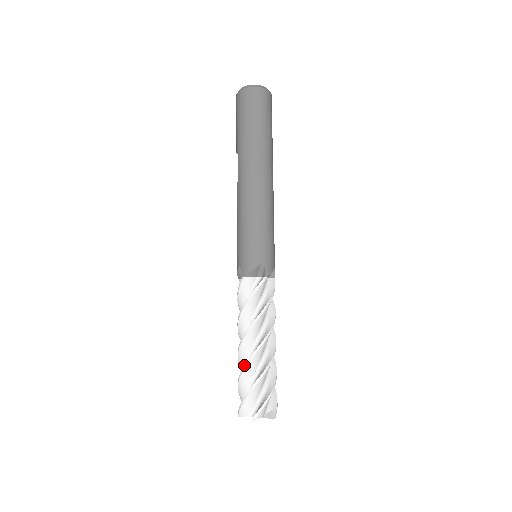
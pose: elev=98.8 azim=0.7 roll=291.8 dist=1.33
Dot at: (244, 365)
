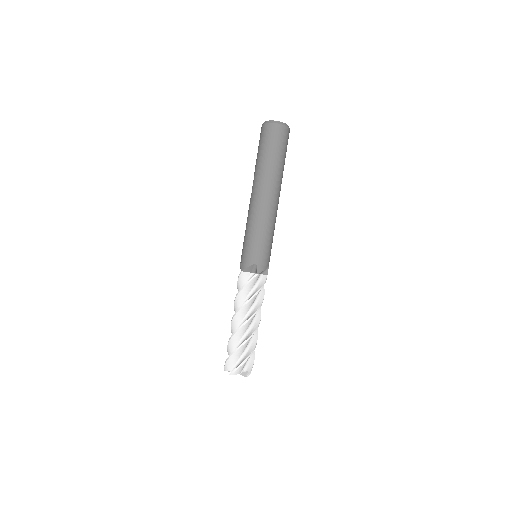
Dot at: (231, 335)
